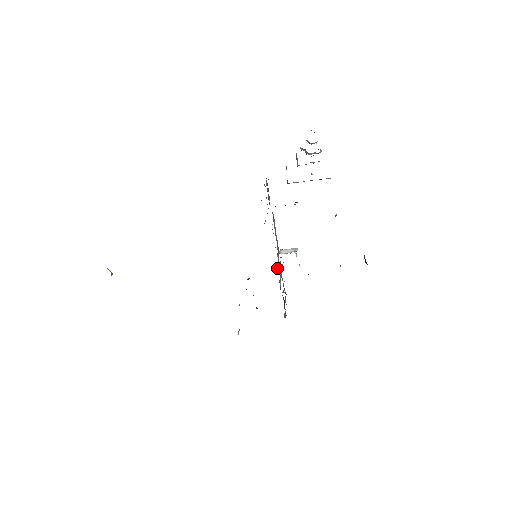
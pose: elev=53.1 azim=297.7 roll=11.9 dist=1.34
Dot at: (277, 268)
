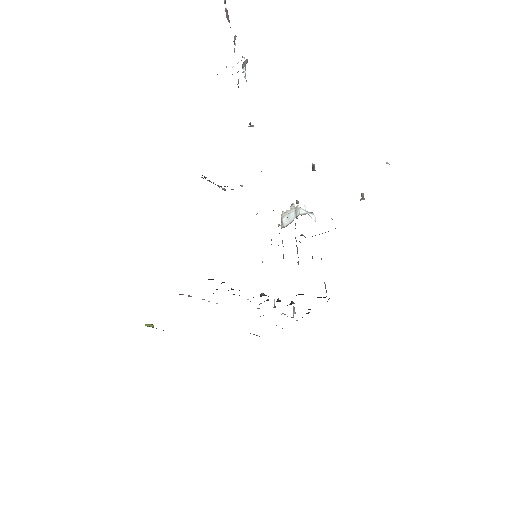
Dot at: occluded
